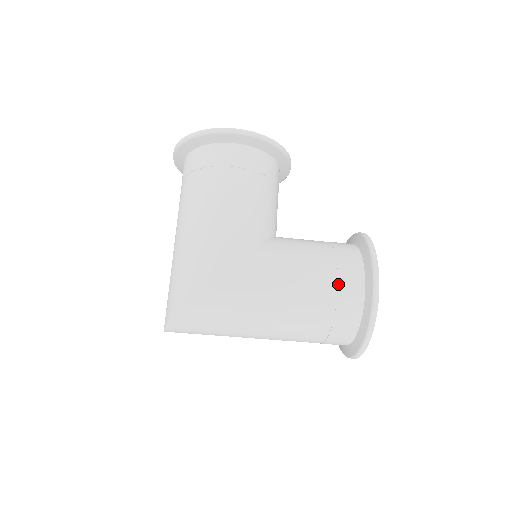
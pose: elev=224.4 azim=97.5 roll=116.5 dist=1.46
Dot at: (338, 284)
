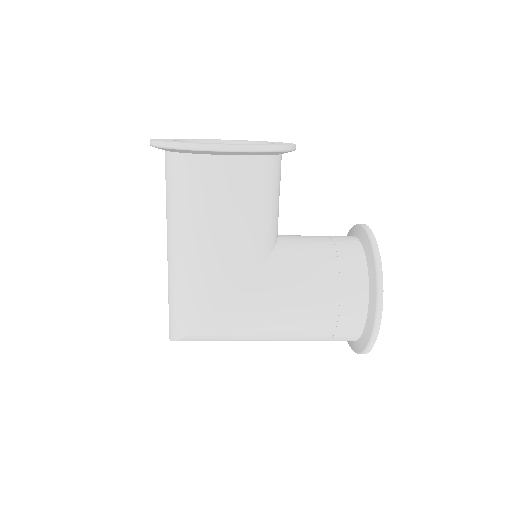
Dot at: (339, 313)
